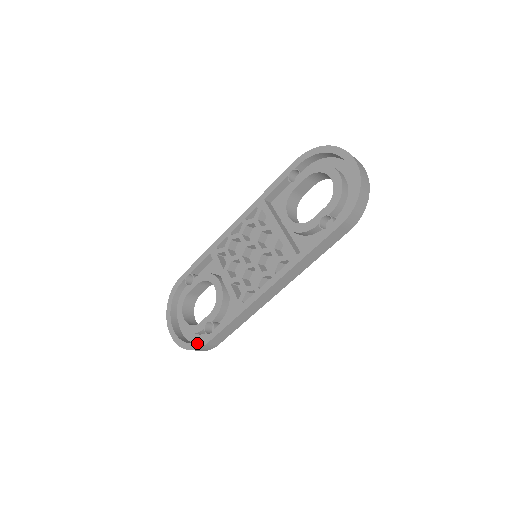
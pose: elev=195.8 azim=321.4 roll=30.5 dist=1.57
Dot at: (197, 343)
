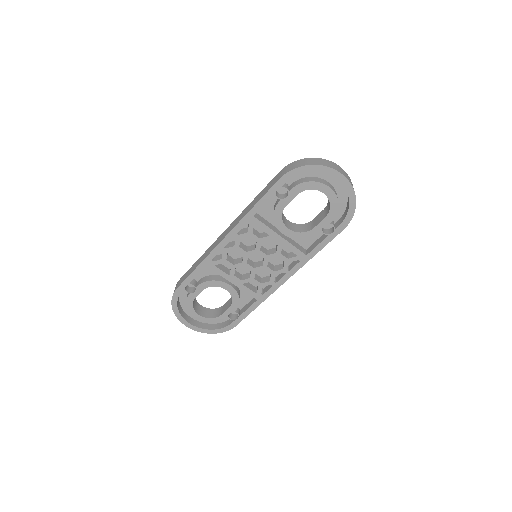
Dot at: (226, 328)
